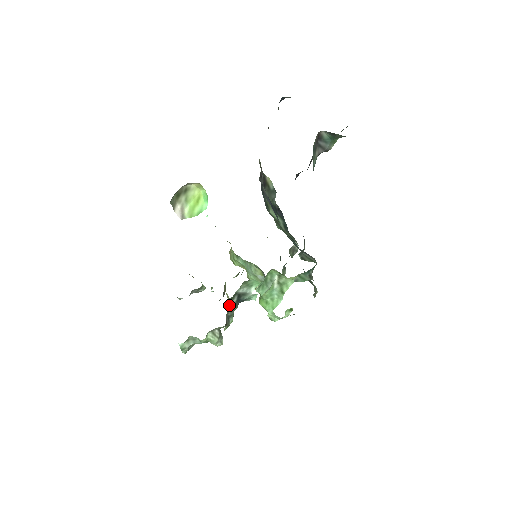
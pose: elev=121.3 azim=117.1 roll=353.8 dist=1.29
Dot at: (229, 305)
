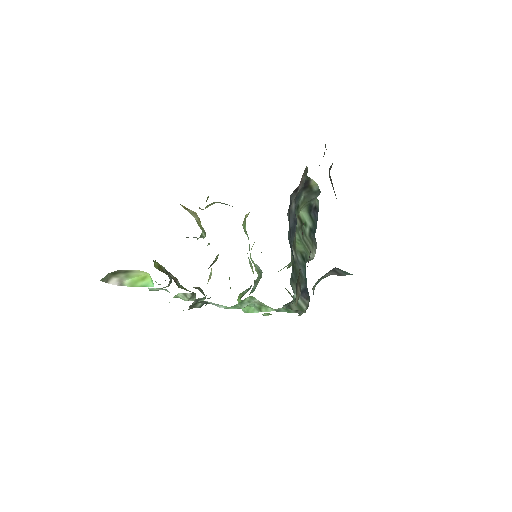
Dot at: (192, 306)
